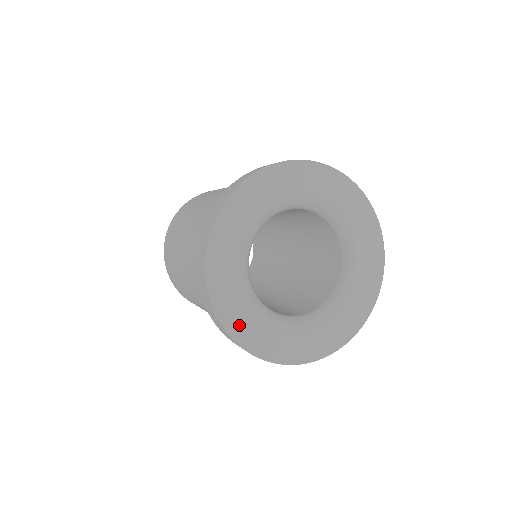
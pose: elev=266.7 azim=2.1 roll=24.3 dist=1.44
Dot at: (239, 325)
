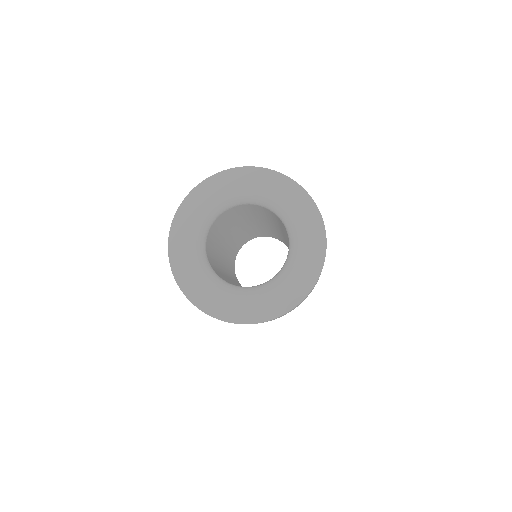
Dot at: (179, 239)
